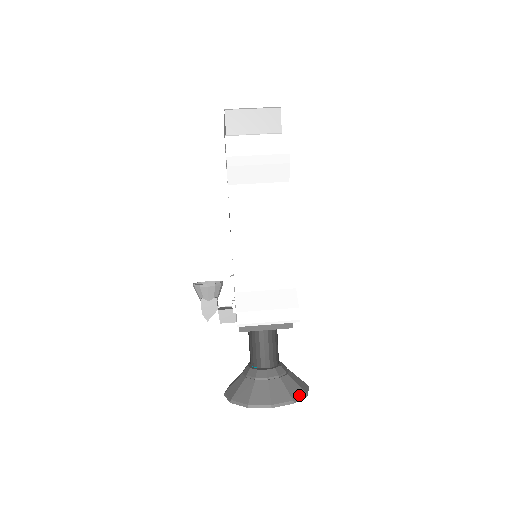
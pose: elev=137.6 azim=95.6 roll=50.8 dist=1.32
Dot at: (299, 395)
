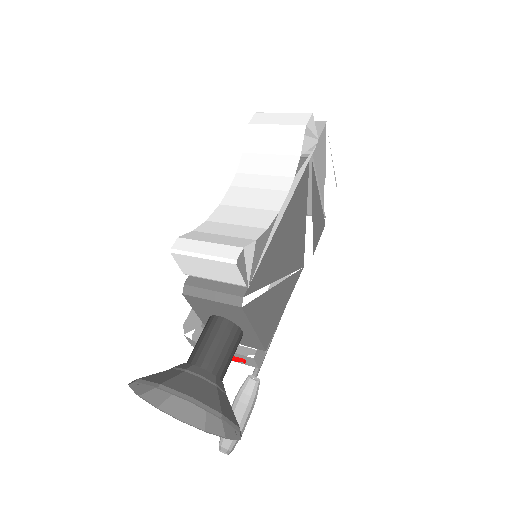
Dot at: (208, 404)
